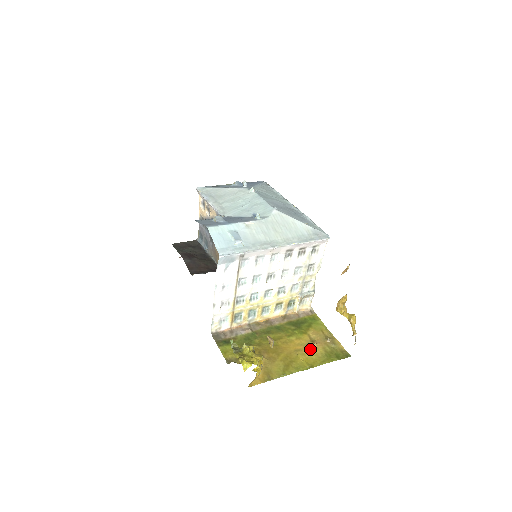
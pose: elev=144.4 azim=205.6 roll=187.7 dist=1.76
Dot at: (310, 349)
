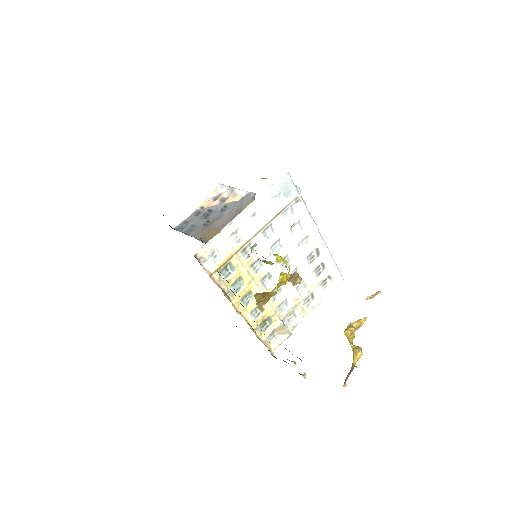
Dot at: occluded
